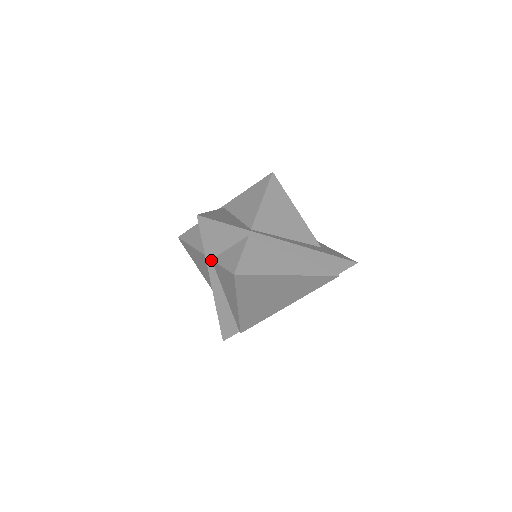
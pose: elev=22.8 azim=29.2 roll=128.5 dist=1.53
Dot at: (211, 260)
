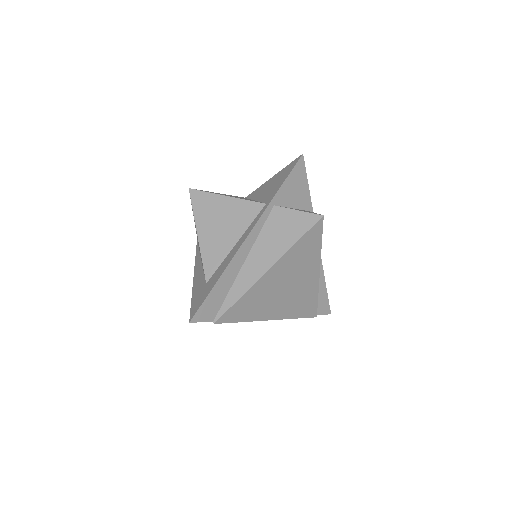
Dot at: (273, 206)
